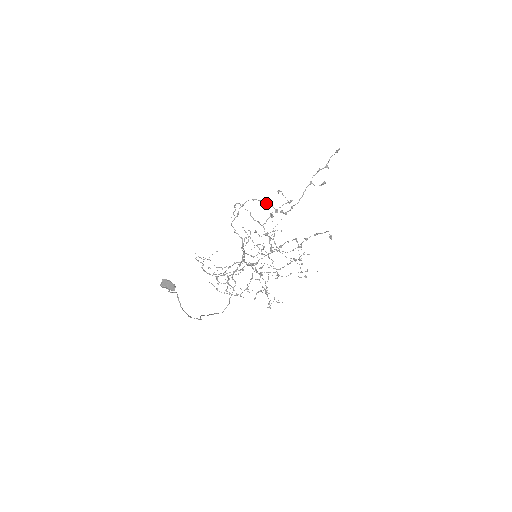
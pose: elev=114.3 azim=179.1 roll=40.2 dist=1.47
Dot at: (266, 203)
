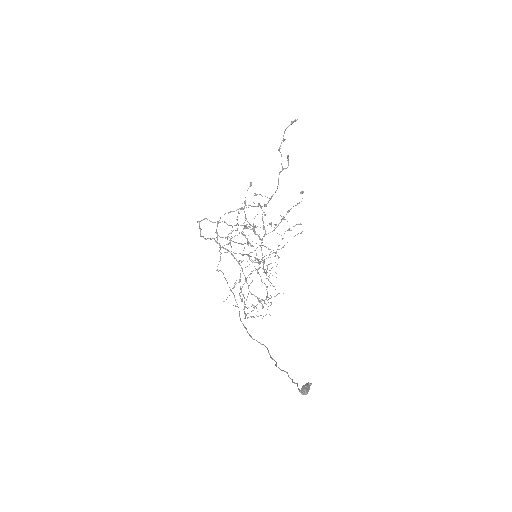
Dot at: occluded
